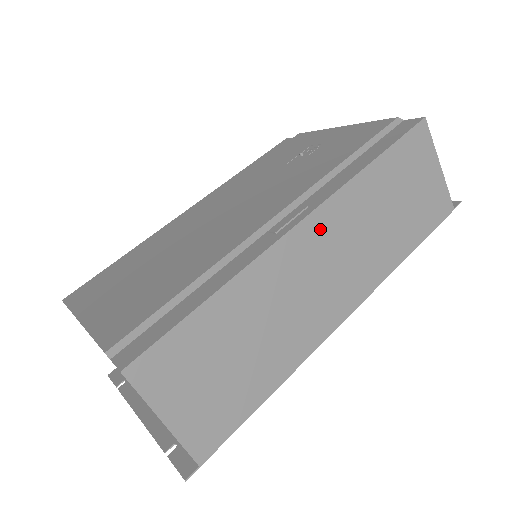
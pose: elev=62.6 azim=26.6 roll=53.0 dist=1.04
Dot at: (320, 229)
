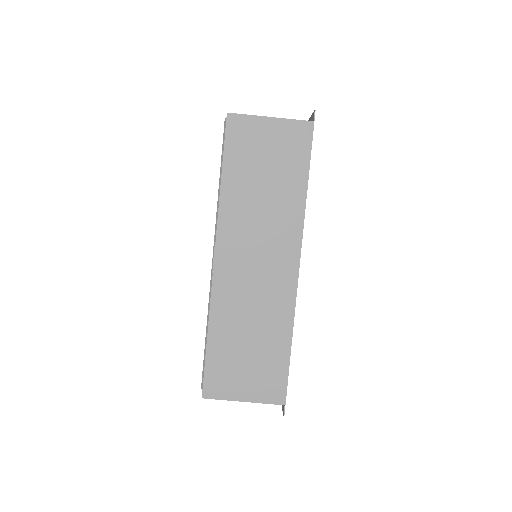
Dot at: (229, 249)
